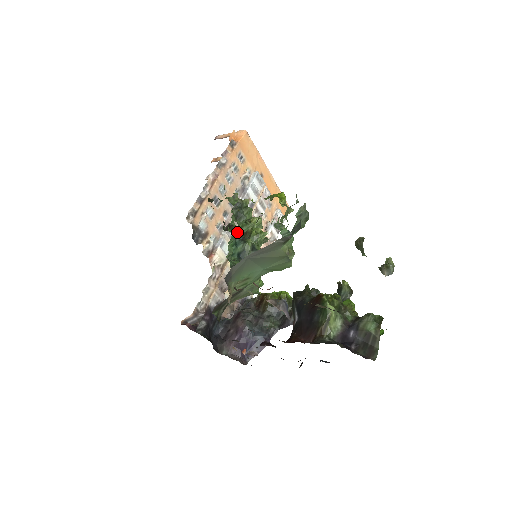
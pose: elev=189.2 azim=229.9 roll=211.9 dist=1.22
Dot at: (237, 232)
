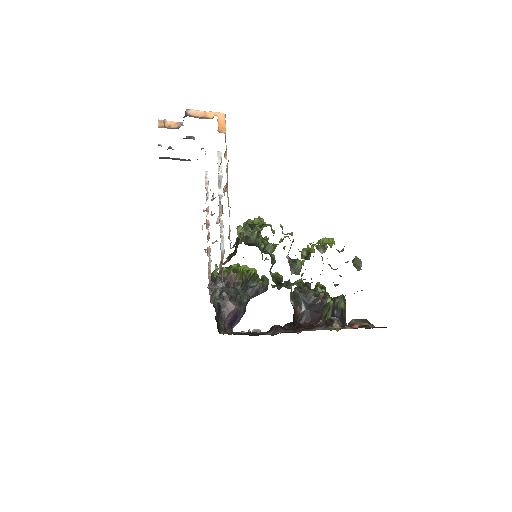
Dot at: (259, 247)
